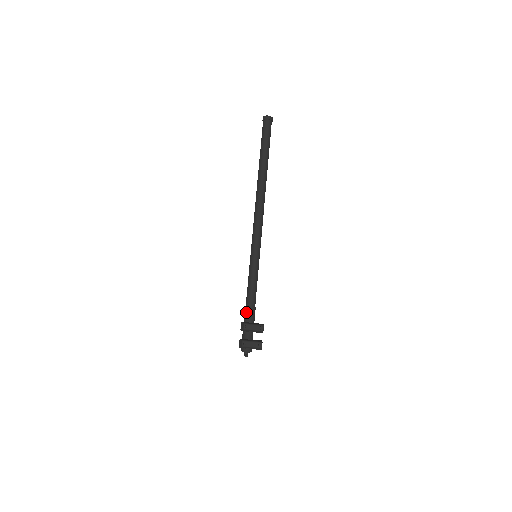
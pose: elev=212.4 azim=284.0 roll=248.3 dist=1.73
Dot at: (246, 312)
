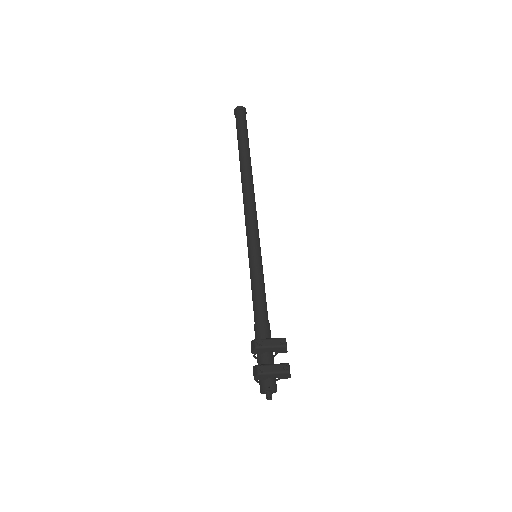
Dot at: (256, 332)
